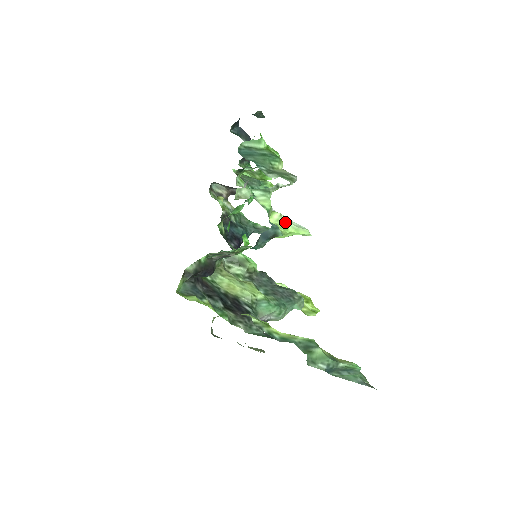
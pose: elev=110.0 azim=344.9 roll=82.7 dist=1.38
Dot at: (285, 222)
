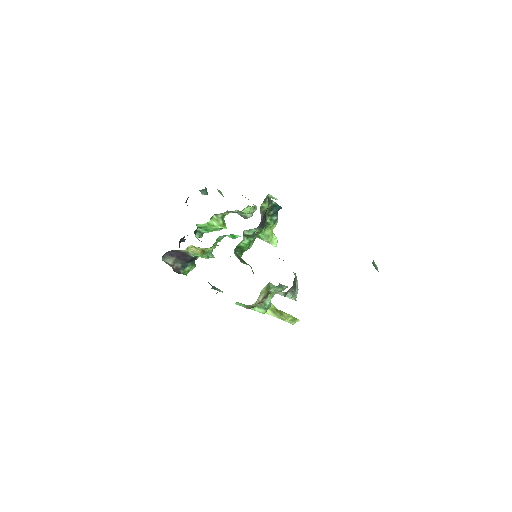
Dot at: occluded
